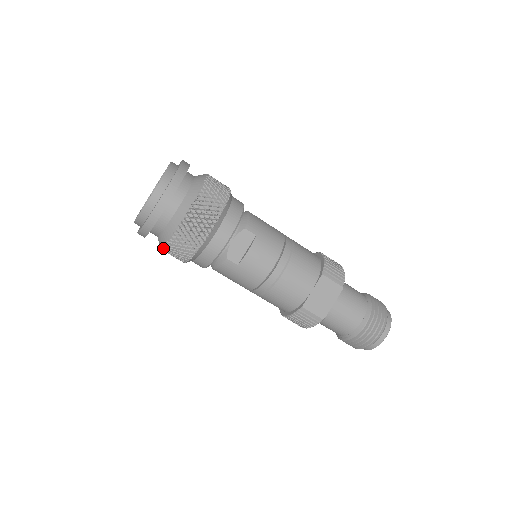
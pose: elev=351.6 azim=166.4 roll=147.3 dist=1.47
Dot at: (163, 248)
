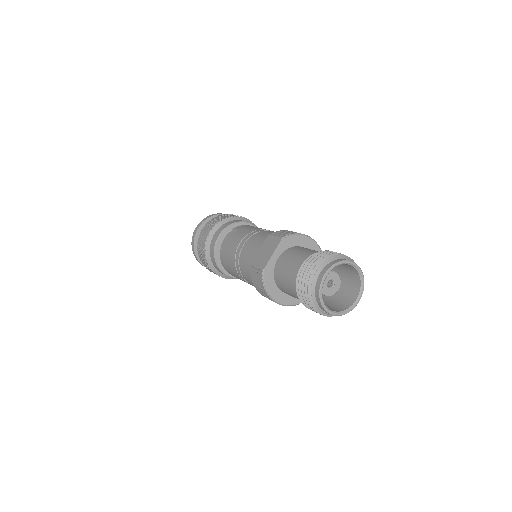
Dot at: (203, 264)
